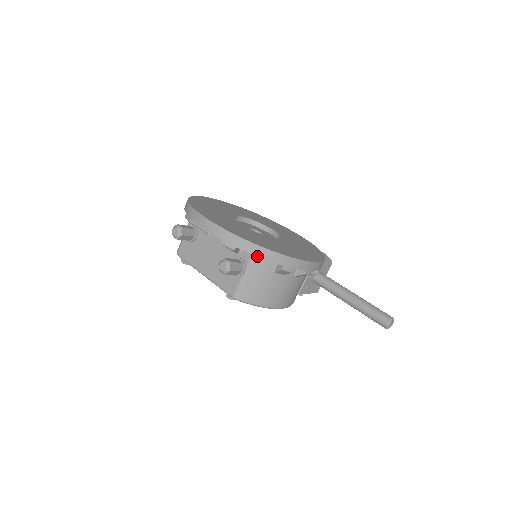
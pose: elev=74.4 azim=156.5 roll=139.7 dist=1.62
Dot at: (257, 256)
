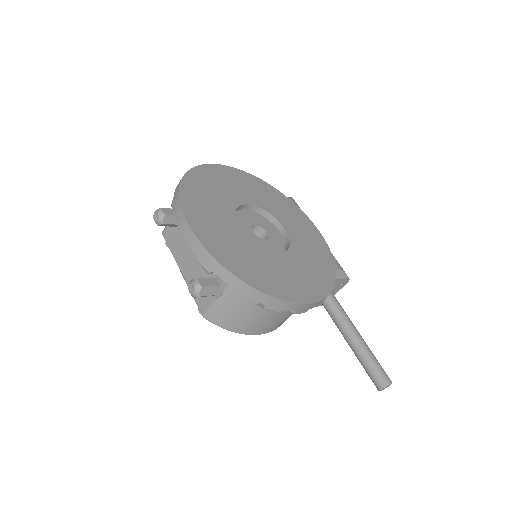
Dot at: (235, 289)
